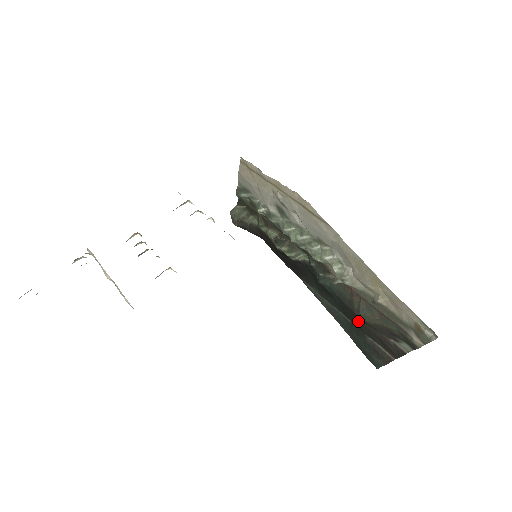
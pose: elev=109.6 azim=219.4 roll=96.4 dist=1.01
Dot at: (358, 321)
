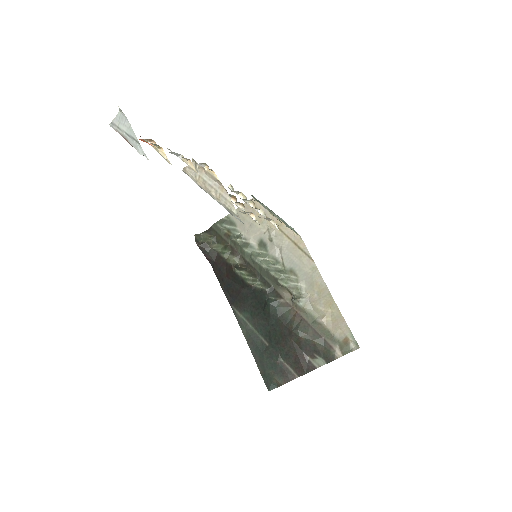
Dot at: (286, 339)
